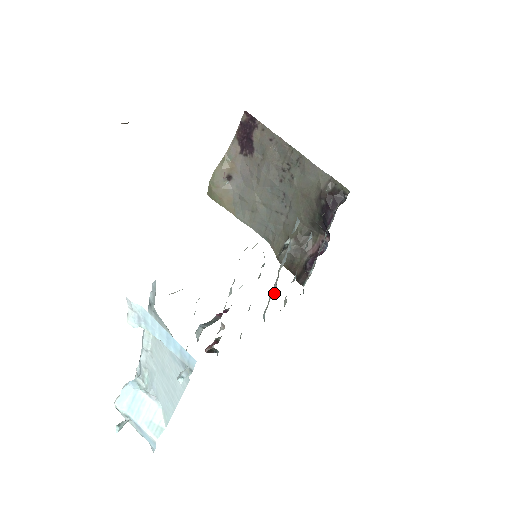
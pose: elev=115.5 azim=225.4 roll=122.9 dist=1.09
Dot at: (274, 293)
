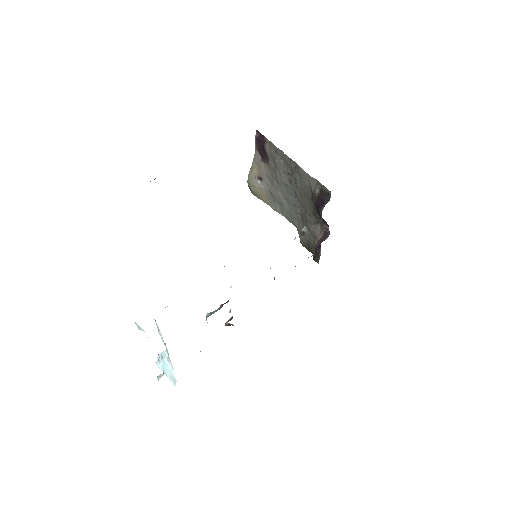
Dot at: occluded
